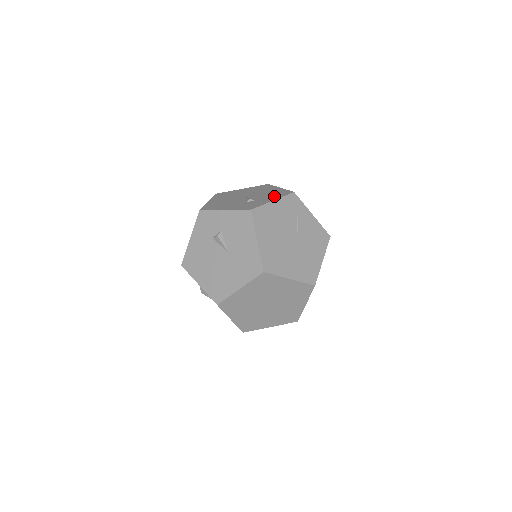
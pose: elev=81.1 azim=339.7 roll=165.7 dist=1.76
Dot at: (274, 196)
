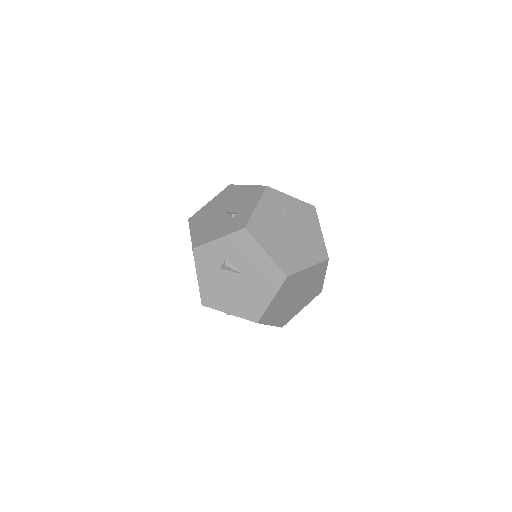
Dot at: (252, 200)
